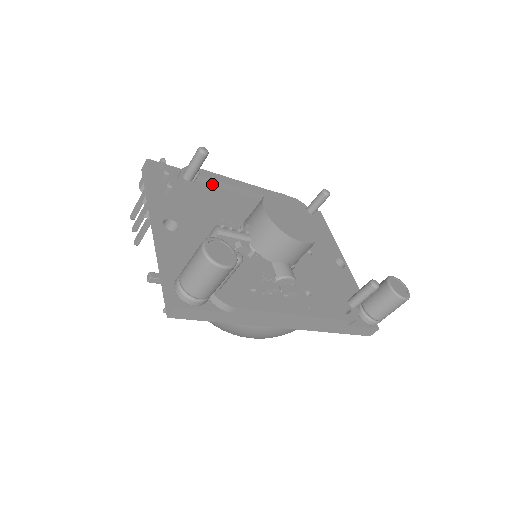
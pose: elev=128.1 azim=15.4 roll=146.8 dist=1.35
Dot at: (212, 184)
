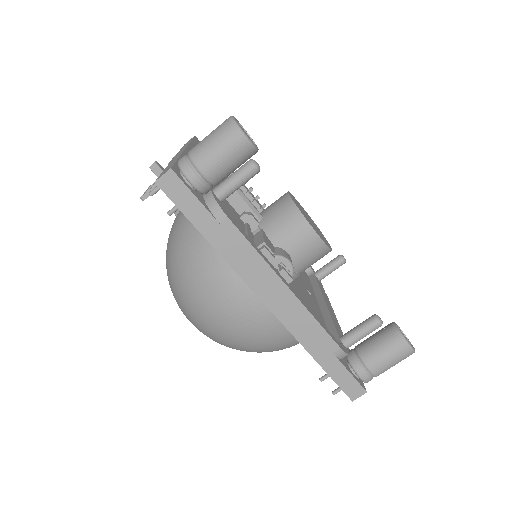
Dot at: occluded
